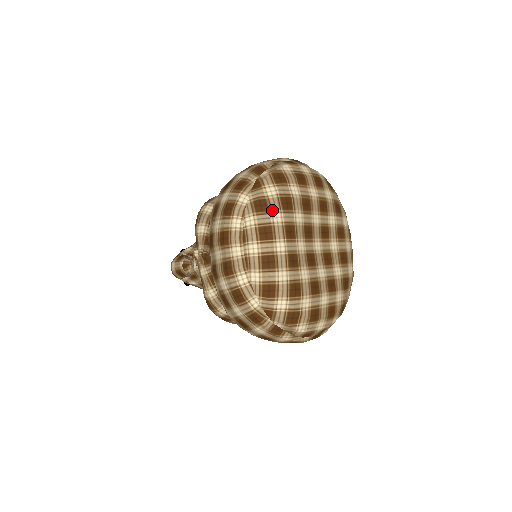
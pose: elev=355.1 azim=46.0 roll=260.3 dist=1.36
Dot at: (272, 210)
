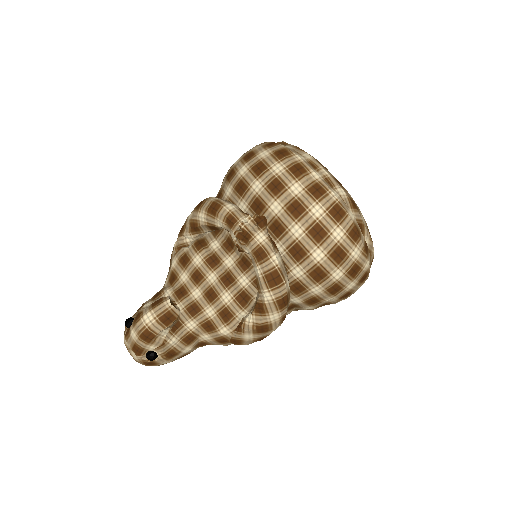
Dot at: occluded
